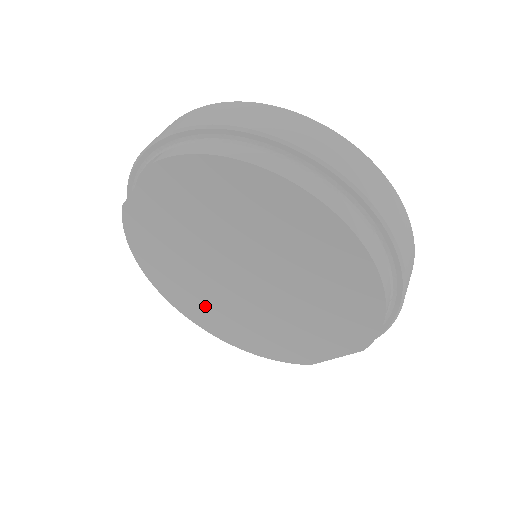
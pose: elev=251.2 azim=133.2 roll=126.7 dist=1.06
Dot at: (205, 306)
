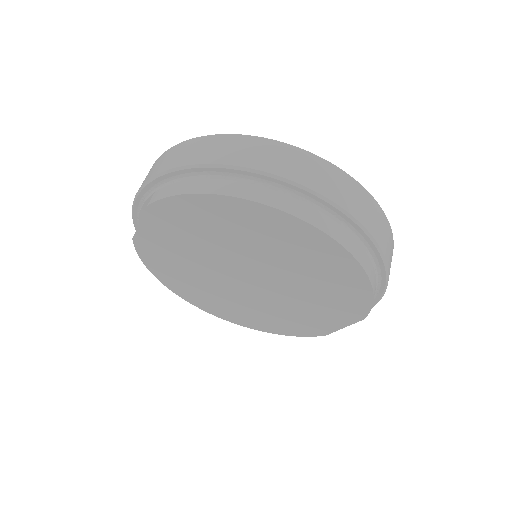
Dot at: (224, 304)
